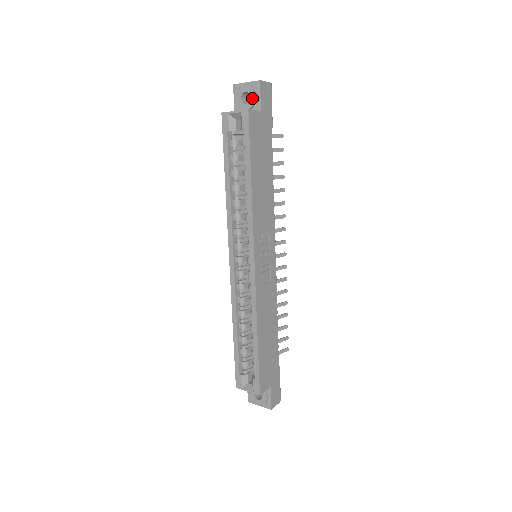
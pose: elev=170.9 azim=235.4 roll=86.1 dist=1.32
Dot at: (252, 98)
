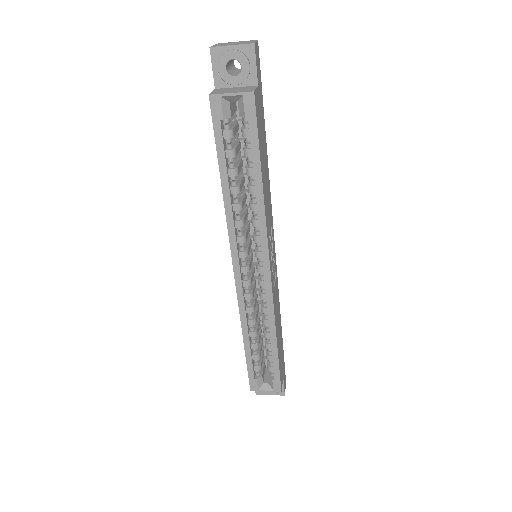
Dot at: (245, 69)
